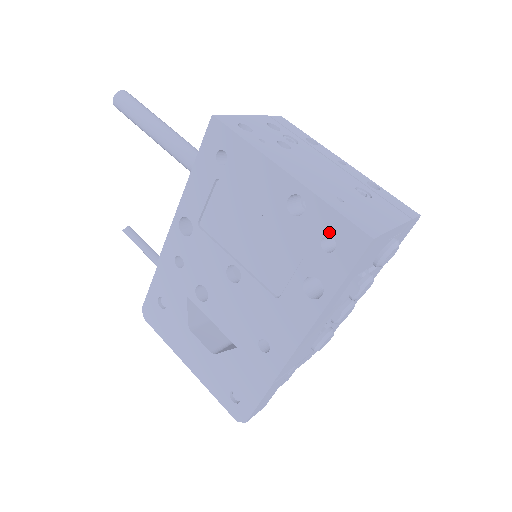
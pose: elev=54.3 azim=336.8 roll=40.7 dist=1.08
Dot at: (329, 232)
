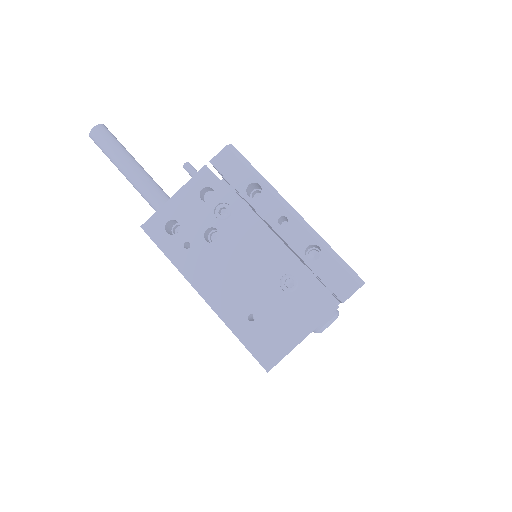
Dot at: occluded
